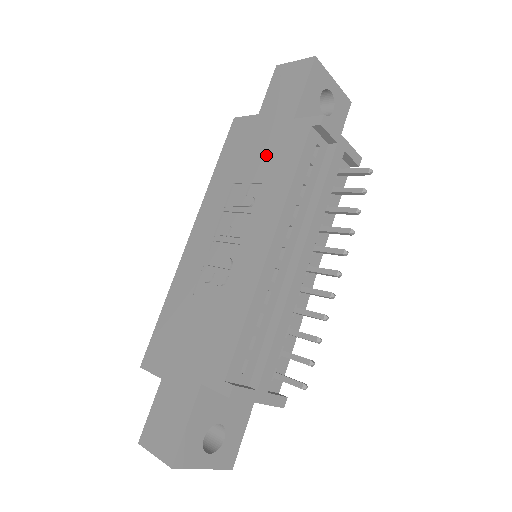
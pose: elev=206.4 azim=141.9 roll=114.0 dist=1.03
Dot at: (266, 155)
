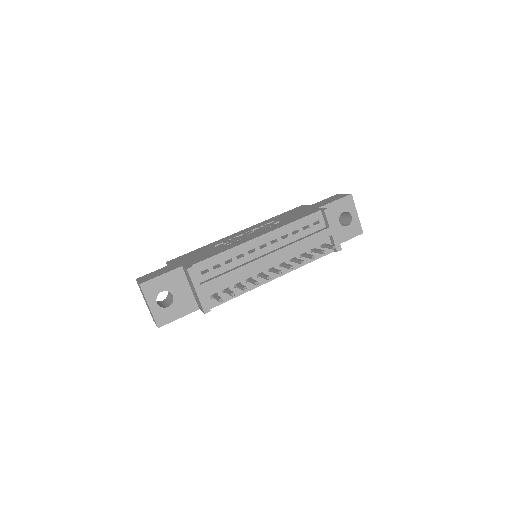
Dot at: (295, 215)
